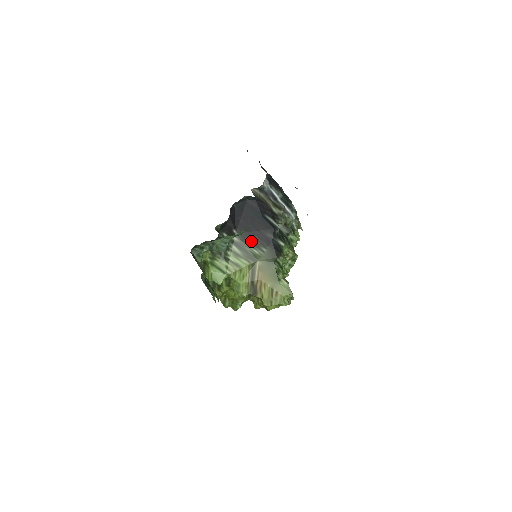
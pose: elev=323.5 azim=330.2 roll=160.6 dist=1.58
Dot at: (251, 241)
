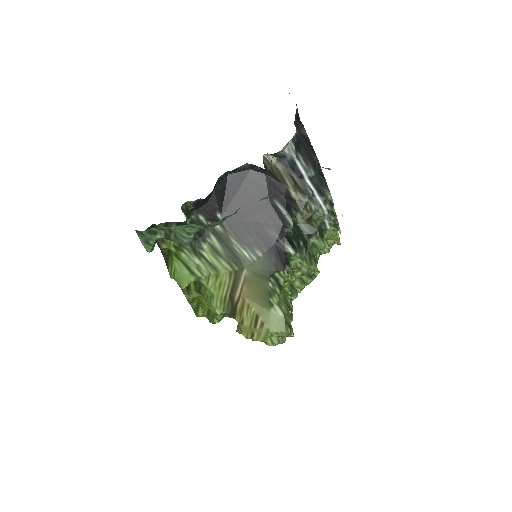
Dot at: (242, 236)
